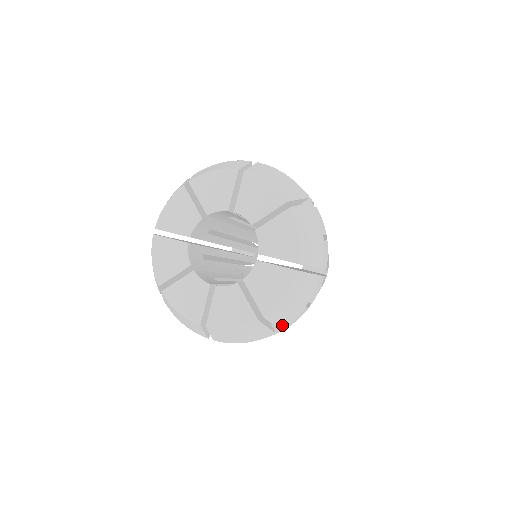
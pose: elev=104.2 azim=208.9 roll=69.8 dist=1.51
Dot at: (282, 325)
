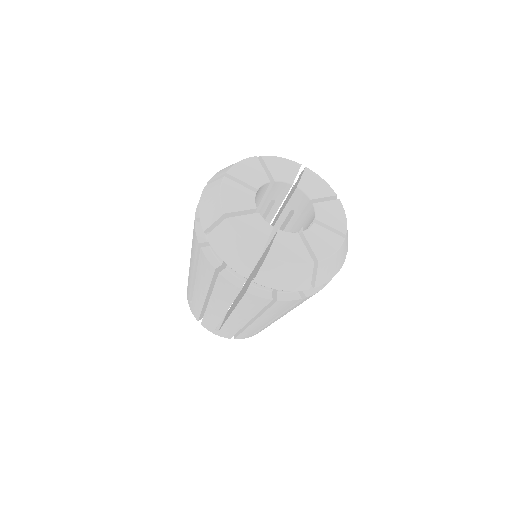
Dot at: (260, 279)
